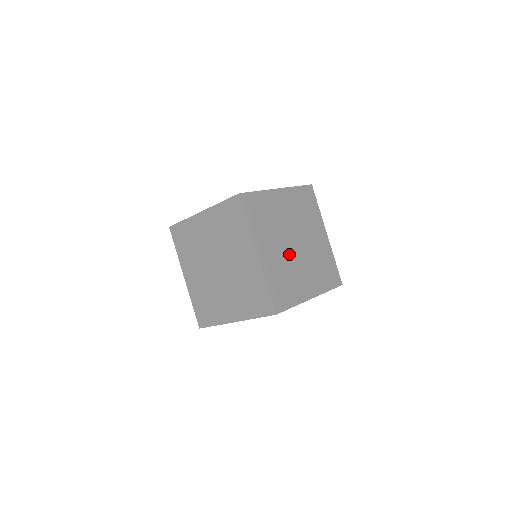
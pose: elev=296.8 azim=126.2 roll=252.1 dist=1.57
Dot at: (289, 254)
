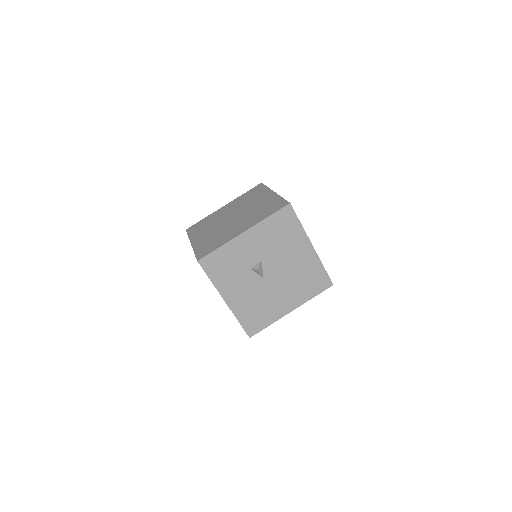
Dot at: occluded
